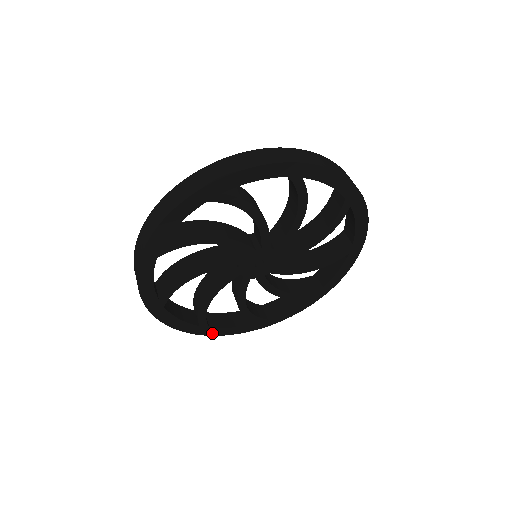
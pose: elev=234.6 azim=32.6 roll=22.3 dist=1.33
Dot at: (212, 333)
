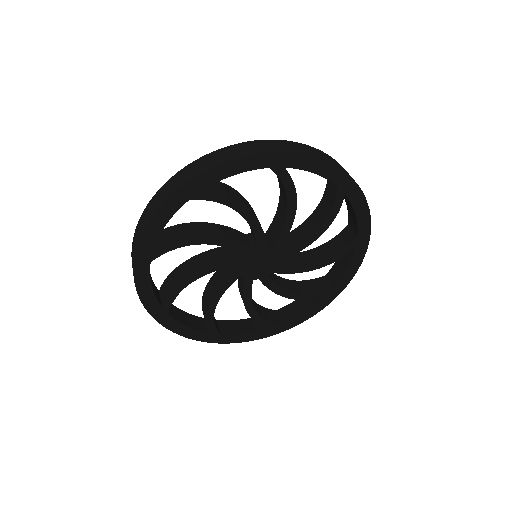
Dot at: (165, 323)
